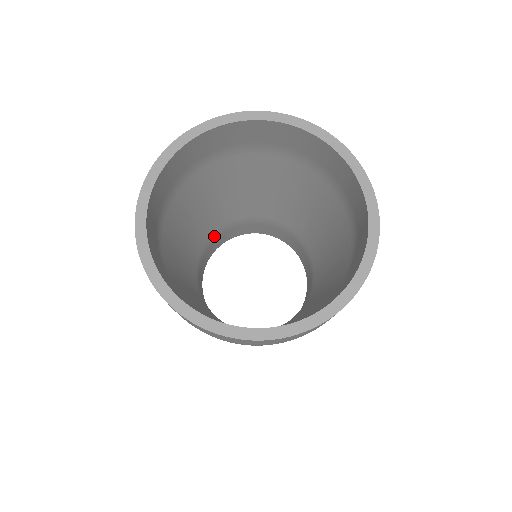
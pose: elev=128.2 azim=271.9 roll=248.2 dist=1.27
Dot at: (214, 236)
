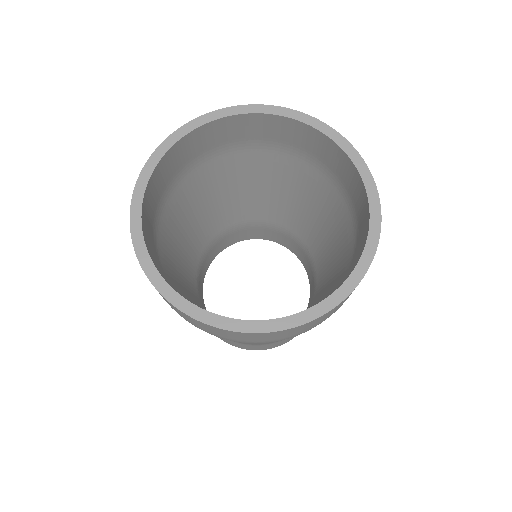
Dot at: (202, 257)
